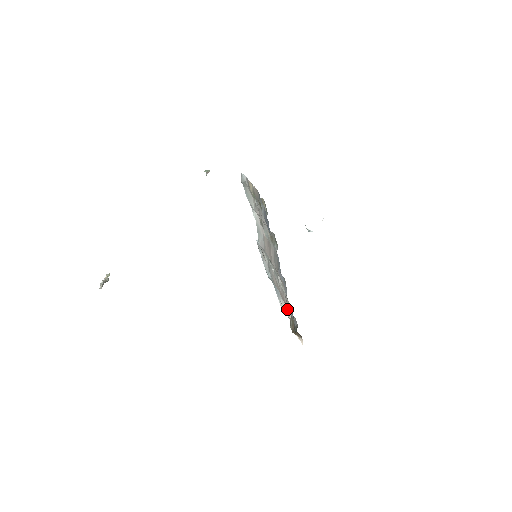
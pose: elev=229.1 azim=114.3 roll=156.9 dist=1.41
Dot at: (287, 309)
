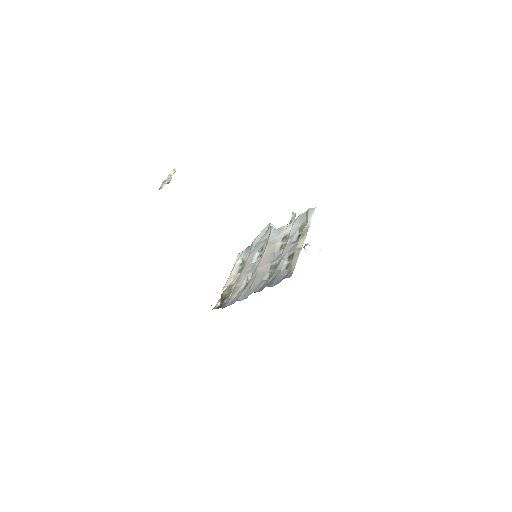
Dot at: (237, 268)
